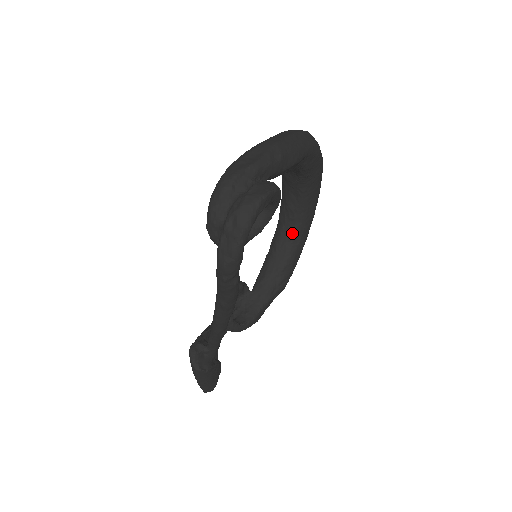
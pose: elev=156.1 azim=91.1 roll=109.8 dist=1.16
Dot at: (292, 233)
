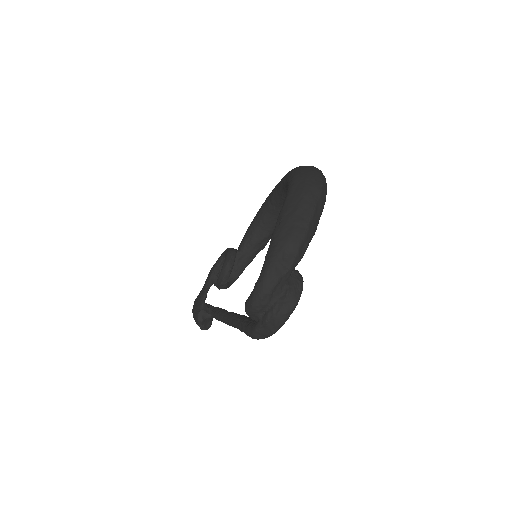
Dot at: occluded
